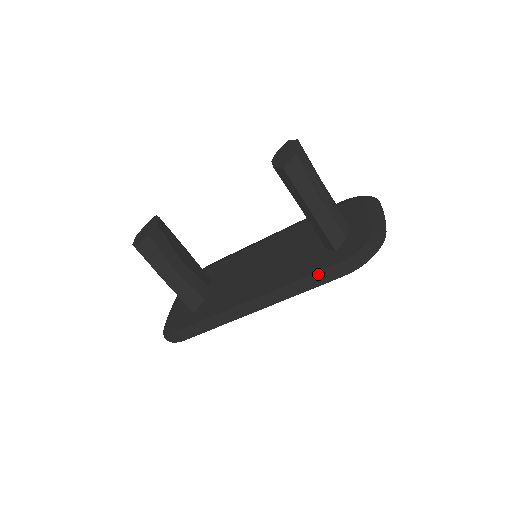
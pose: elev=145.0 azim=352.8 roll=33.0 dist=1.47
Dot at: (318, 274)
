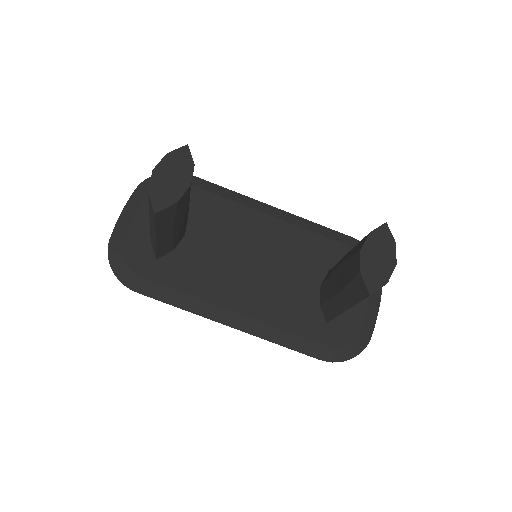
Dot at: (302, 339)
